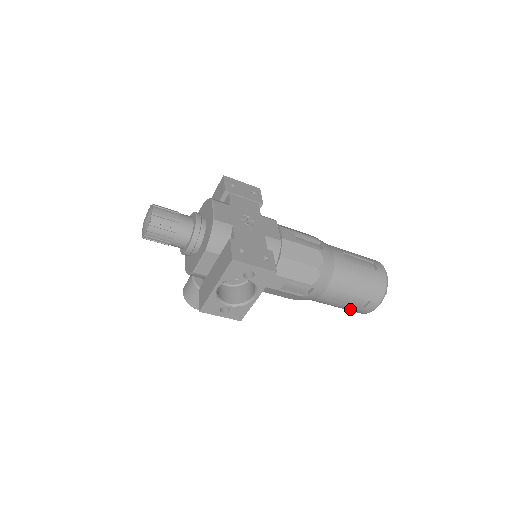
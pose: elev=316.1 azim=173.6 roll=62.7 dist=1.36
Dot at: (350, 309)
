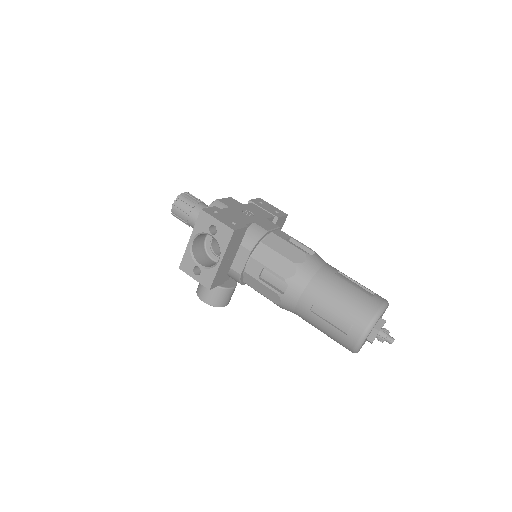
Dot at: (335, 335)
